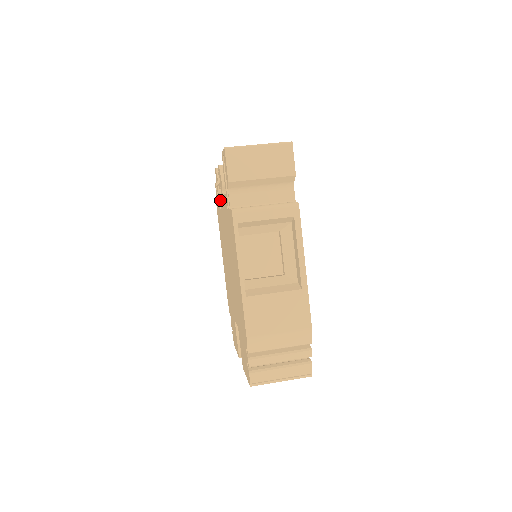
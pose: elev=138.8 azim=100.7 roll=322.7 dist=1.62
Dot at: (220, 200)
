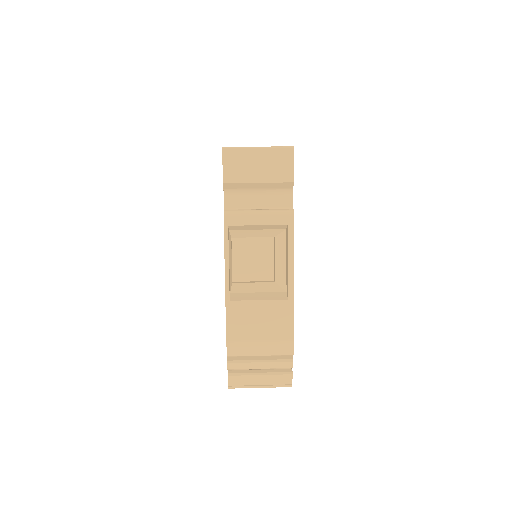
Dot at: occluded
